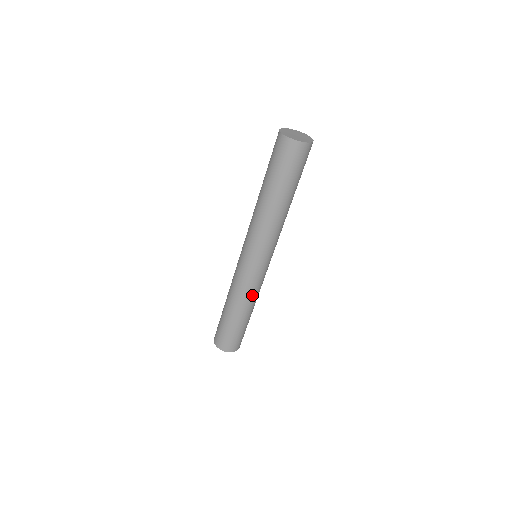
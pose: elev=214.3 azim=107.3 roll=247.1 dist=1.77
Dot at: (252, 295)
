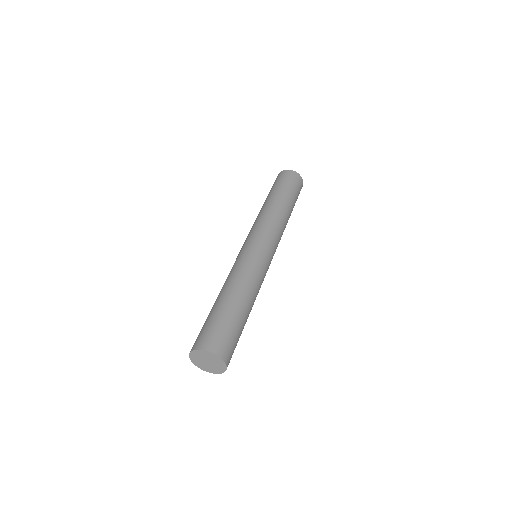
Dot at: (253, 278)
